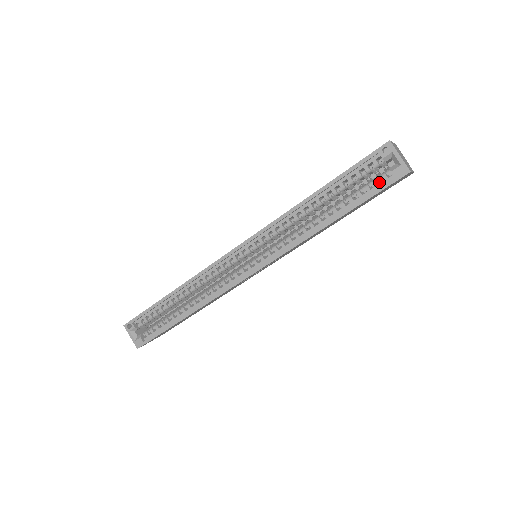
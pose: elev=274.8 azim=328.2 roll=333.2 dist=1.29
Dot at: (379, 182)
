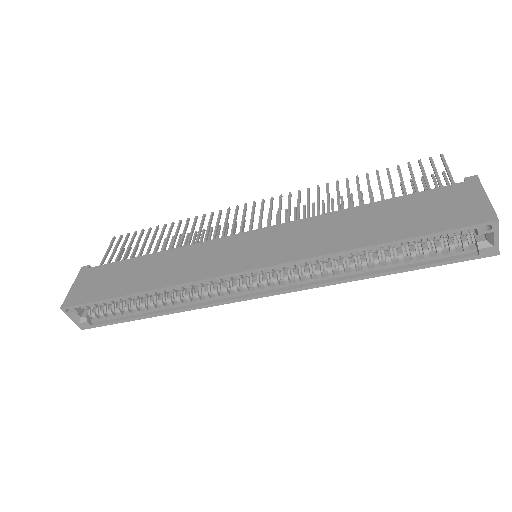
Dot at: (453, 243)
